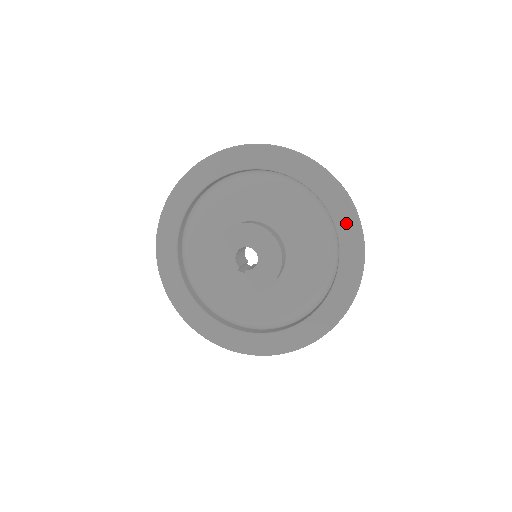
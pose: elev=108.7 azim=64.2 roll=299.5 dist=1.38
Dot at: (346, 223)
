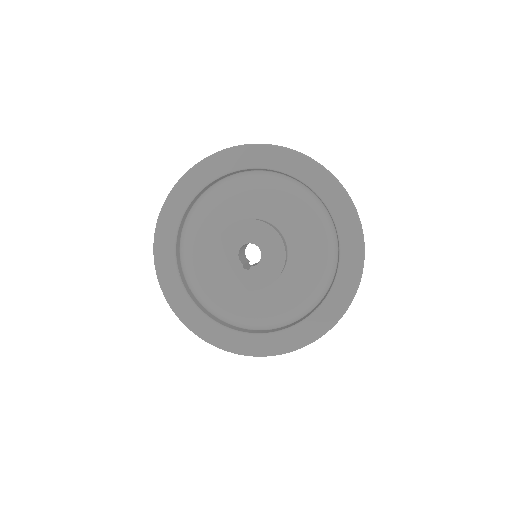
Dot at: (341, 209)
